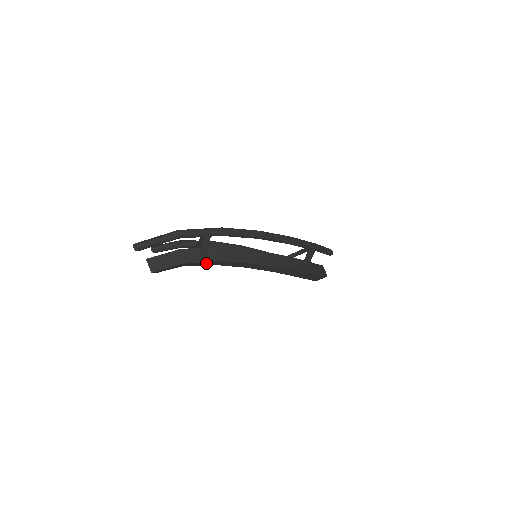
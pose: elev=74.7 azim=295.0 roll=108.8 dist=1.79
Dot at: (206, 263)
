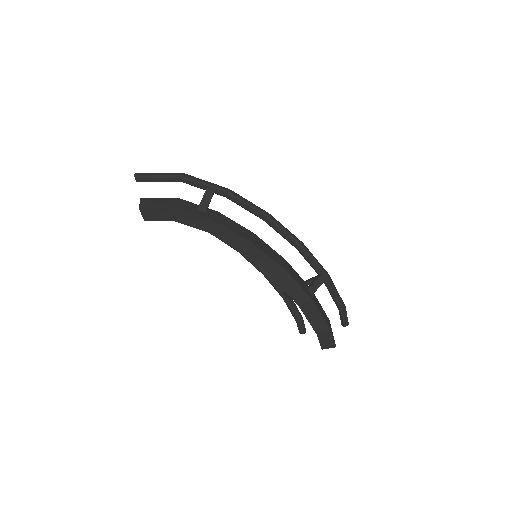
Dot at: (199, 222)
